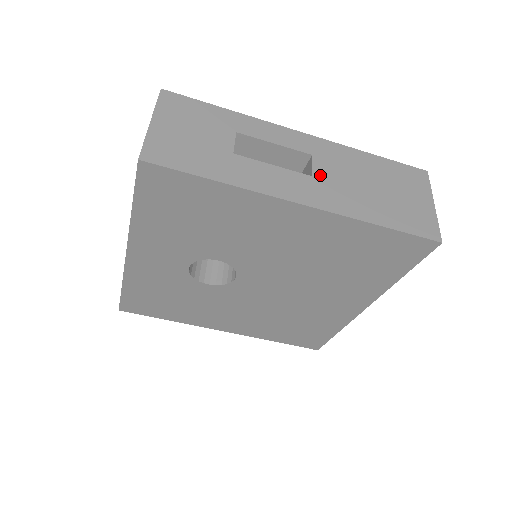
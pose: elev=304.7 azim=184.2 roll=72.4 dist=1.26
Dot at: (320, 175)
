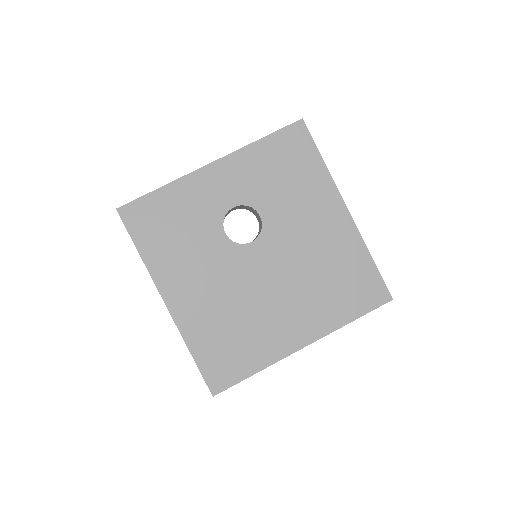
Dot at: occluded
